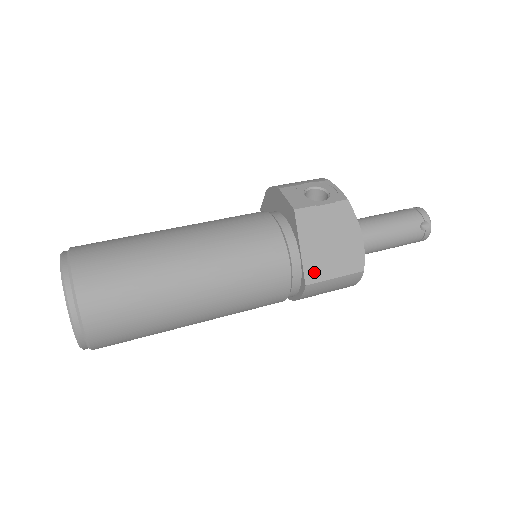
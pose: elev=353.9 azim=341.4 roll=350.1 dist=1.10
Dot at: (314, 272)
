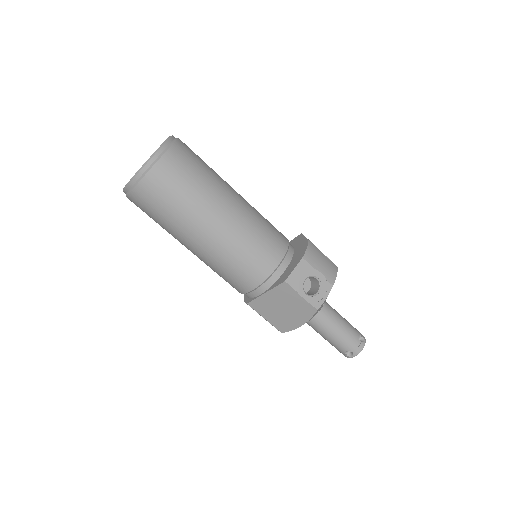
Dot at: (258, 306)
